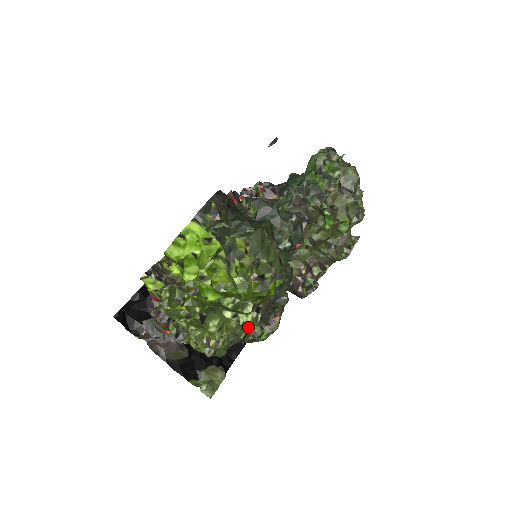
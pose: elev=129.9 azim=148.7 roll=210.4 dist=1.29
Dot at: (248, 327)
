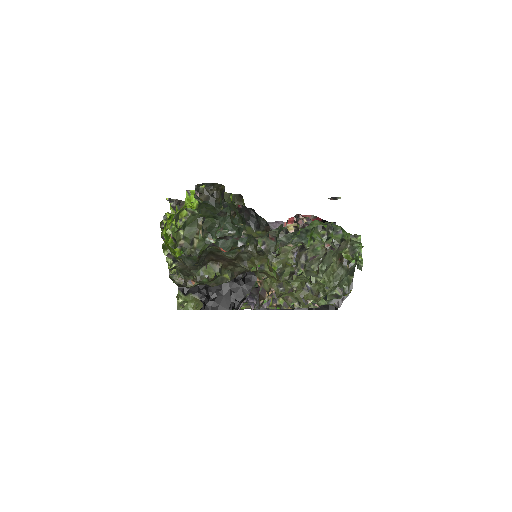
Dot at: (177, 270)
